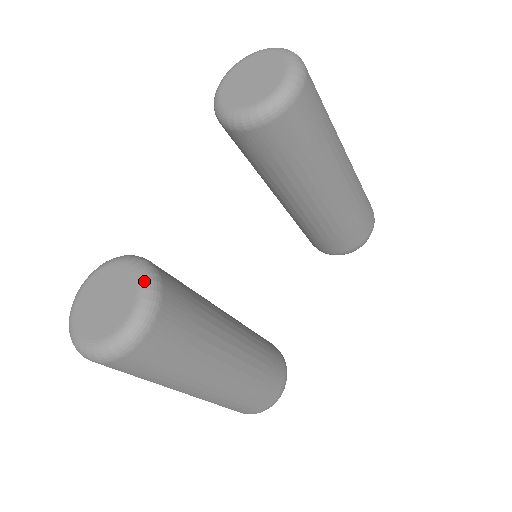
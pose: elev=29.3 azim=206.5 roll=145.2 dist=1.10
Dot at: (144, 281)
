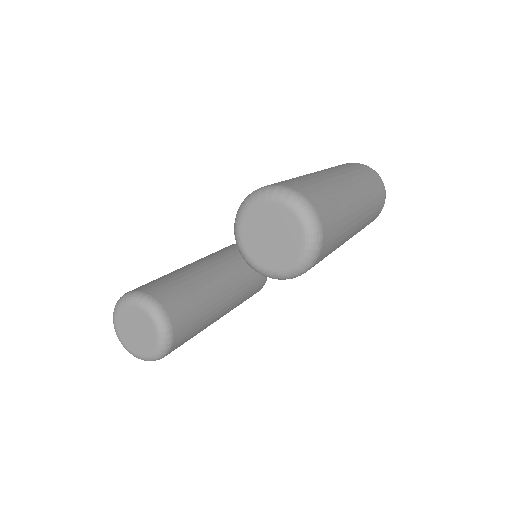
Dot at: (161, 338)
